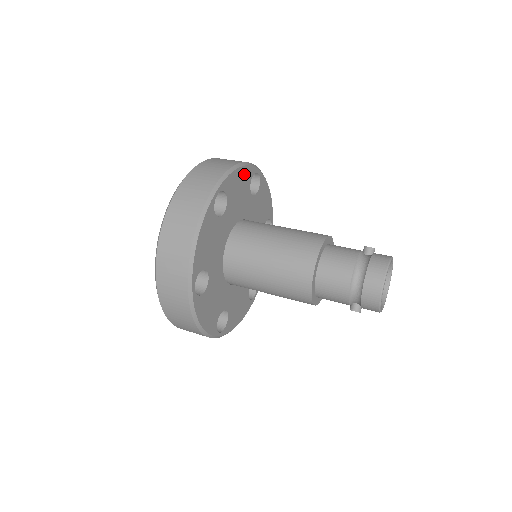
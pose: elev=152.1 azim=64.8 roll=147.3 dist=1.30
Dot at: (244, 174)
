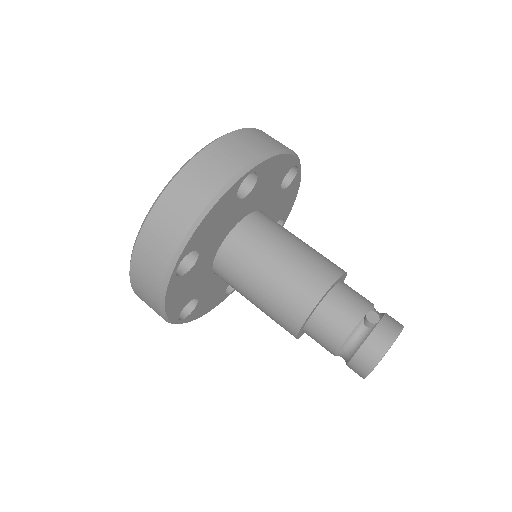
Dot at: (220, 206)
